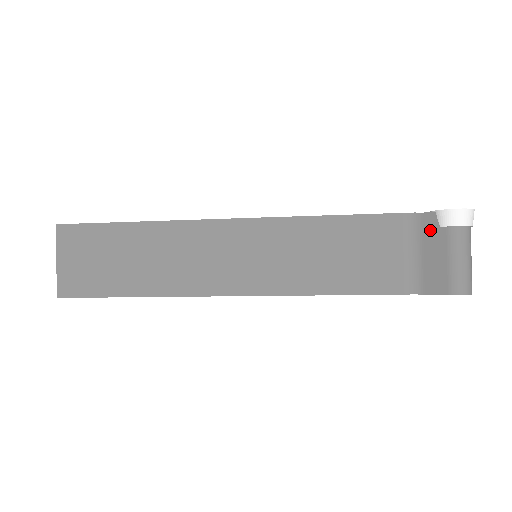
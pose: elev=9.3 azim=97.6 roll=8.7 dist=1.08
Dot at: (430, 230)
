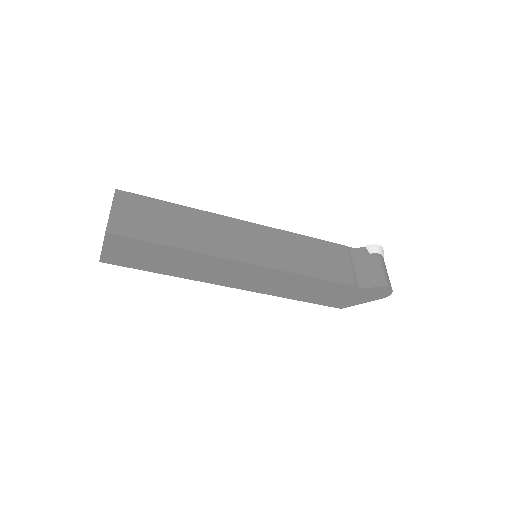
Dot at: (364, 255)
